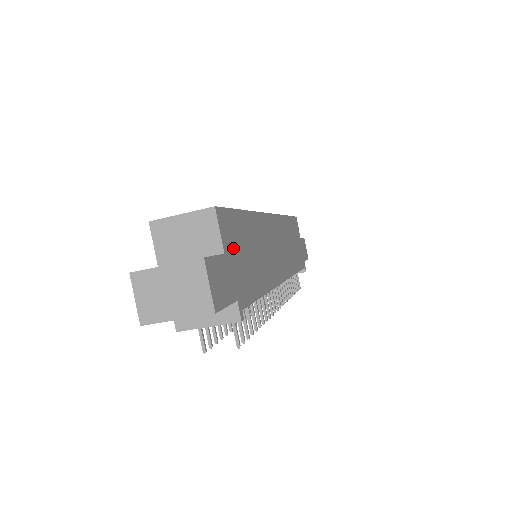
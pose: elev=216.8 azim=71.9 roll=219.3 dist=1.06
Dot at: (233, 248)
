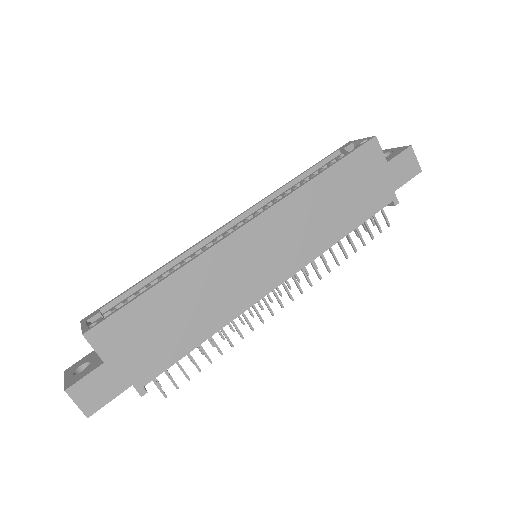
Dot at: (124, 345)
